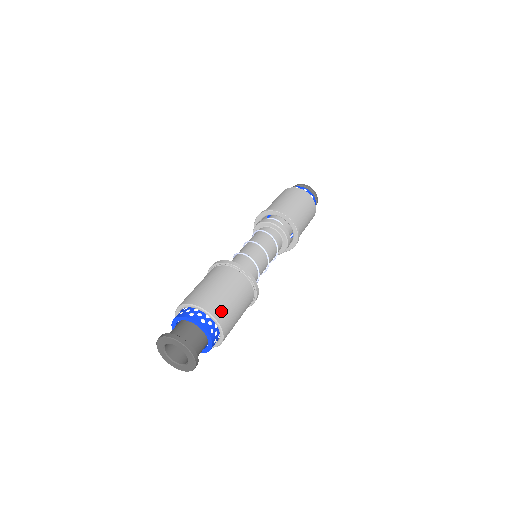
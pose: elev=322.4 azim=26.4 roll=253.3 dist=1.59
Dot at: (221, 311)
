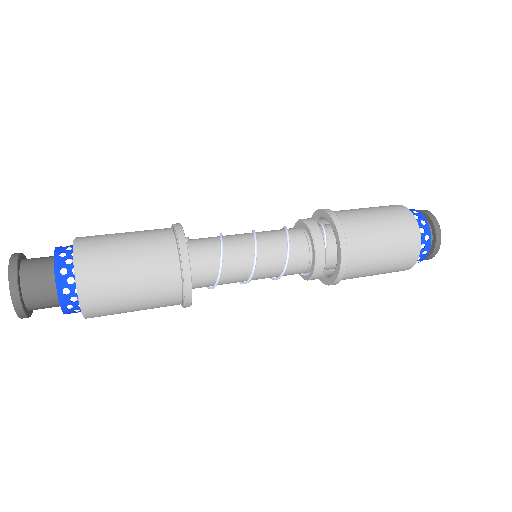
Dot at: (93, 253)
